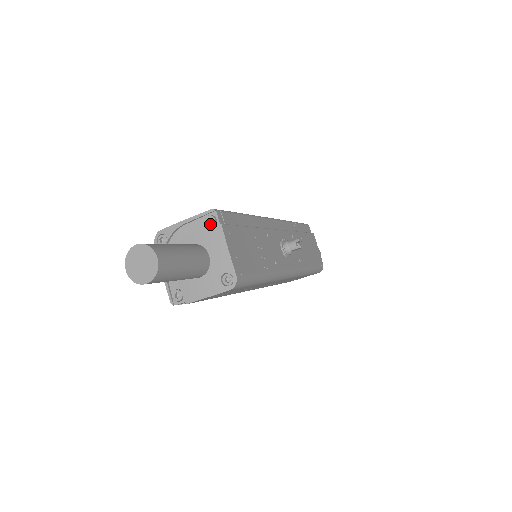
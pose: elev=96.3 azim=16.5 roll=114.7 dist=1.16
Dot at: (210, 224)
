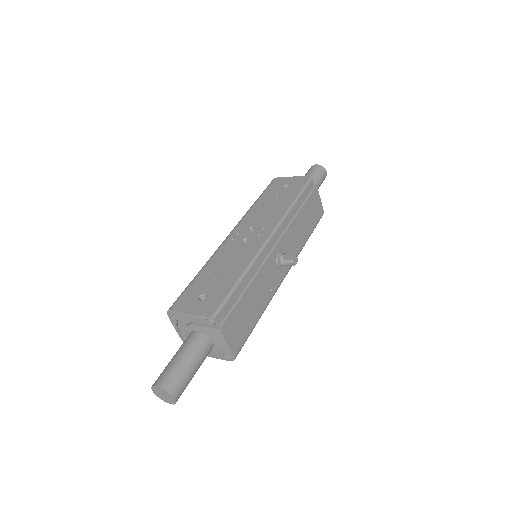
Dot at: (211, 325)
